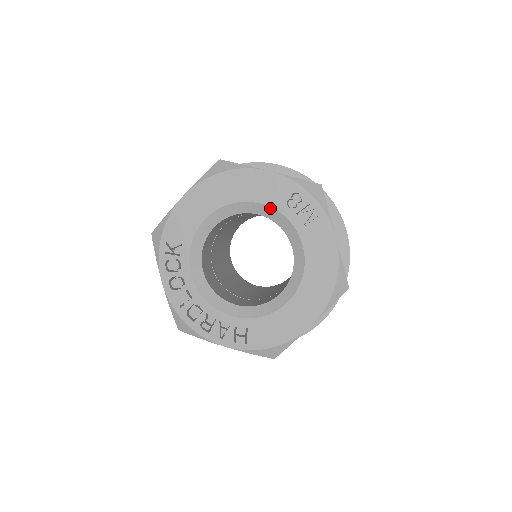
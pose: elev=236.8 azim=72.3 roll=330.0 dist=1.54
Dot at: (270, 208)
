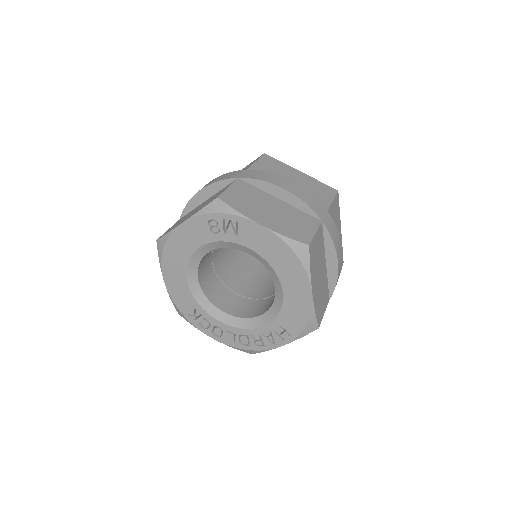
Dot at: (208, 244)
